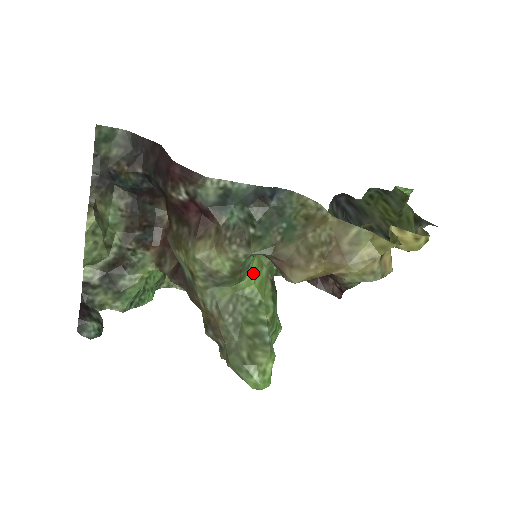
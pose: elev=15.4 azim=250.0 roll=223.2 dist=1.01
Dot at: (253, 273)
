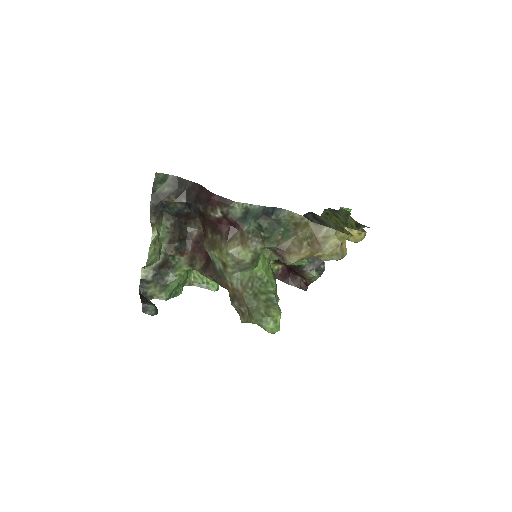
Dot at: (262, 262)
